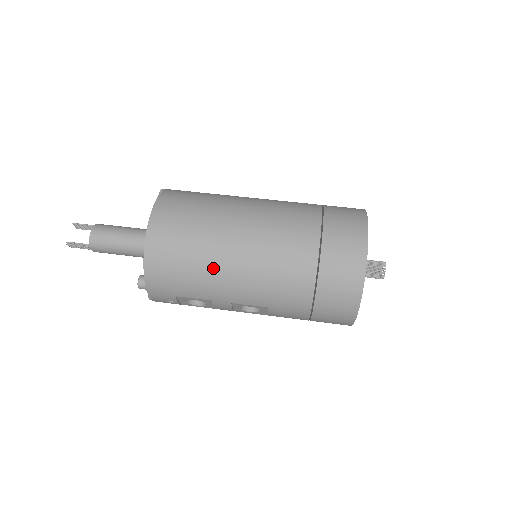
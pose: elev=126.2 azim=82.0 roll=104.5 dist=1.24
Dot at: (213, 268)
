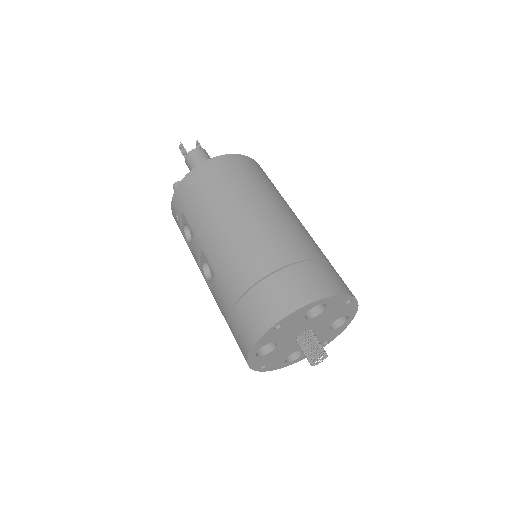
Dot at: (218, 209)
